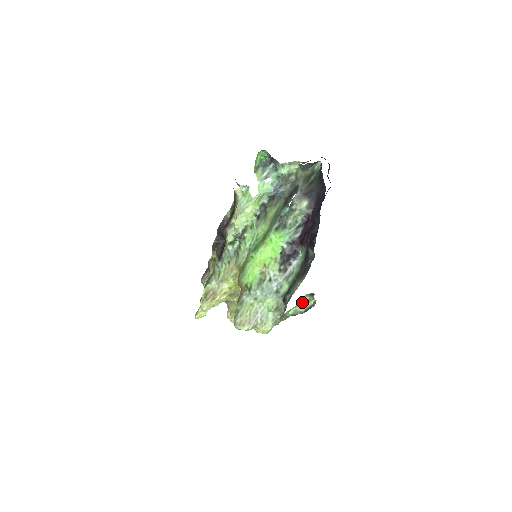
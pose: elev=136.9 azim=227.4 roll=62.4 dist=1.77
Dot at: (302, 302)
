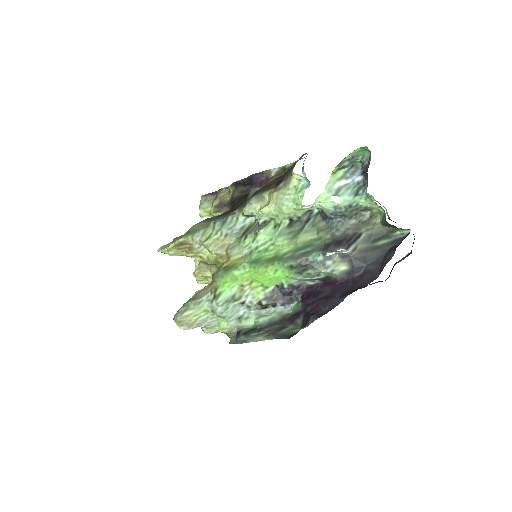
Dot at: occluded
